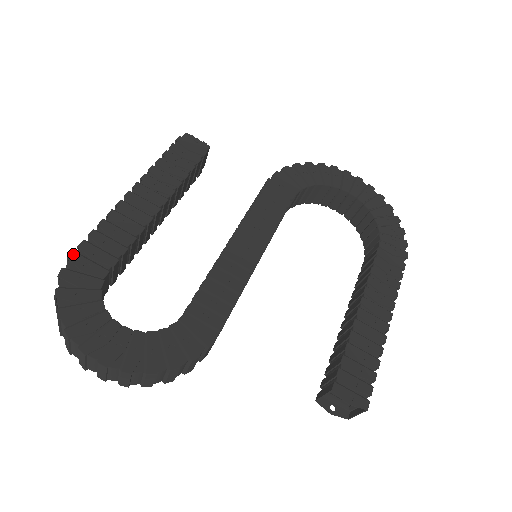
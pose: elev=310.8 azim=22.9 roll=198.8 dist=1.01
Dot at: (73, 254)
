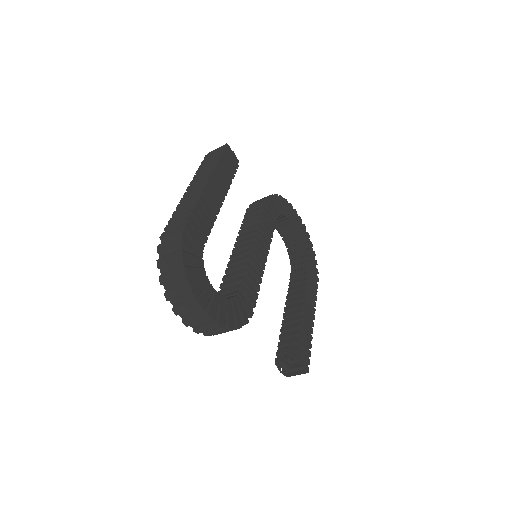
Dot at: (187, 225)
